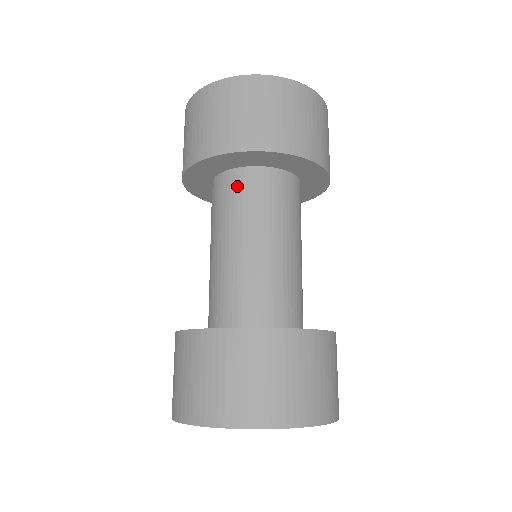
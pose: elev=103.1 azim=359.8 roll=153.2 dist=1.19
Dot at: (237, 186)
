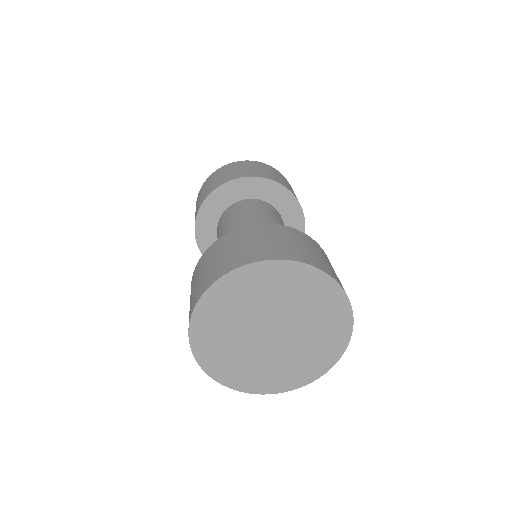
Dot at: (229, 212)
